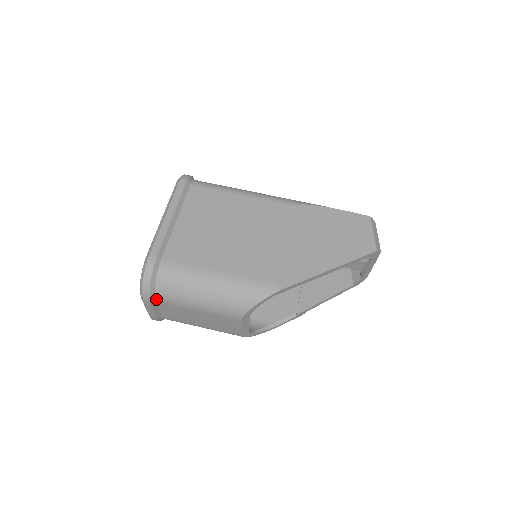
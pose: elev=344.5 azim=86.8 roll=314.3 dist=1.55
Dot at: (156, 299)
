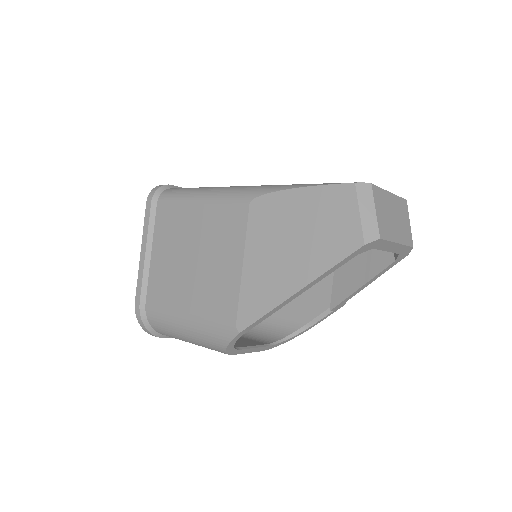
Dot at: occluded
